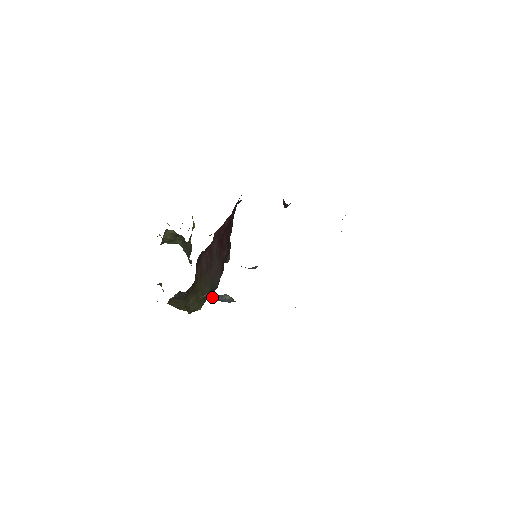
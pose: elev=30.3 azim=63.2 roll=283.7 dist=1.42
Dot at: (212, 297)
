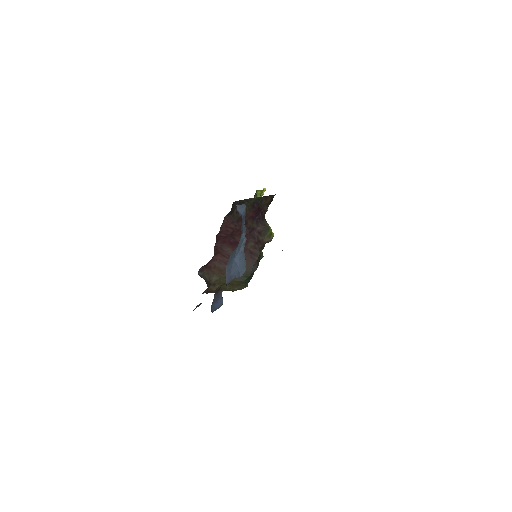
Dot at: occluded
